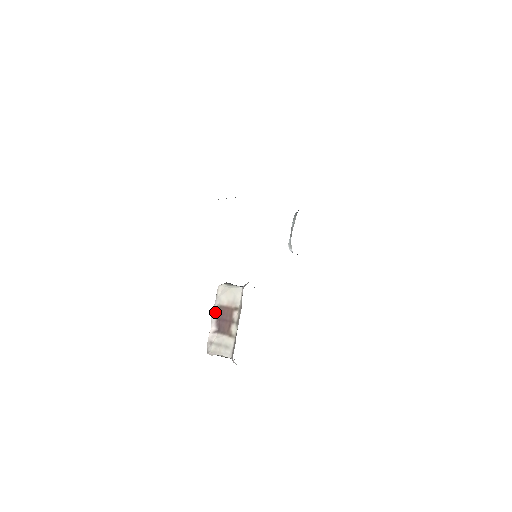
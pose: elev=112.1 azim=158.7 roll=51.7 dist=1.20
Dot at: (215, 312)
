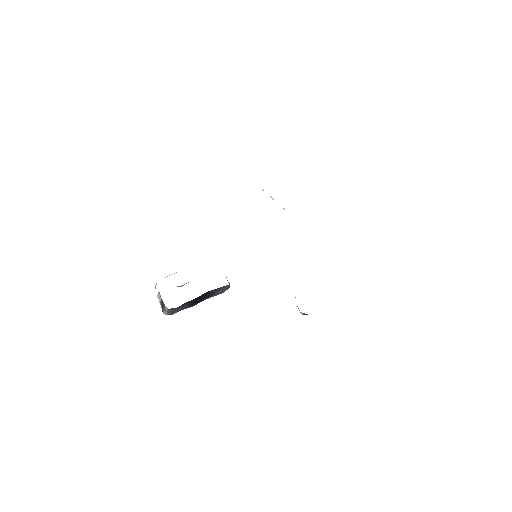
Dot at: occluded
